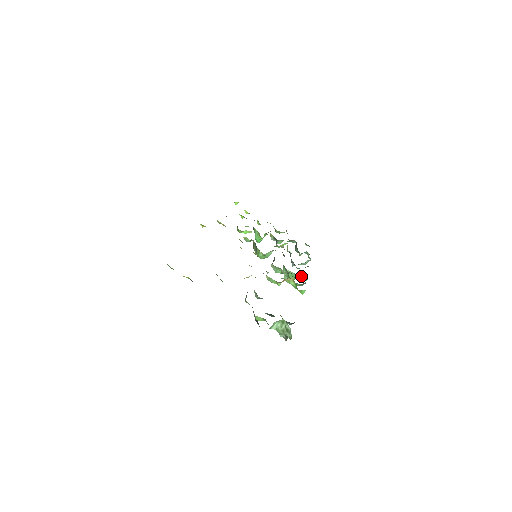
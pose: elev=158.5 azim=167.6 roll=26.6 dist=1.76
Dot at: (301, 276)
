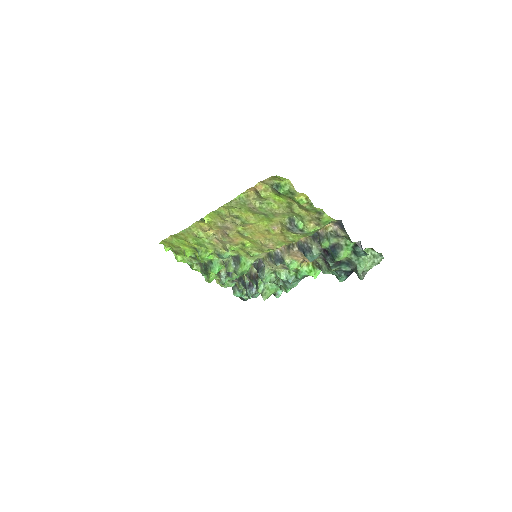
Dot at: (278, 289)
